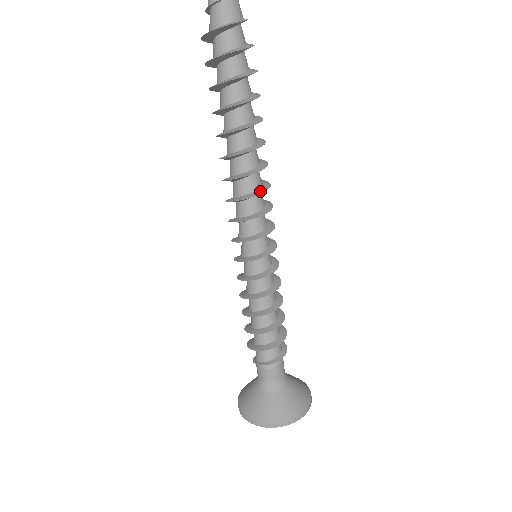
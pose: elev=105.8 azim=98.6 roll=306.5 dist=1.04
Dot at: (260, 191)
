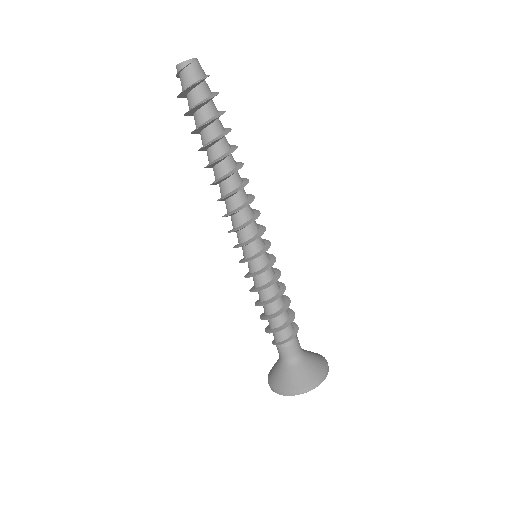
Dot at: (246, 204)
